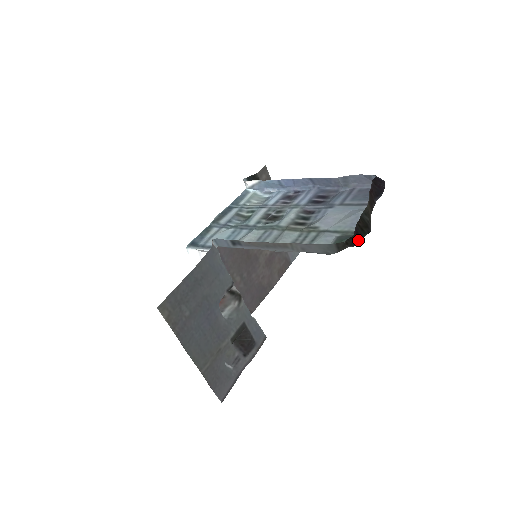
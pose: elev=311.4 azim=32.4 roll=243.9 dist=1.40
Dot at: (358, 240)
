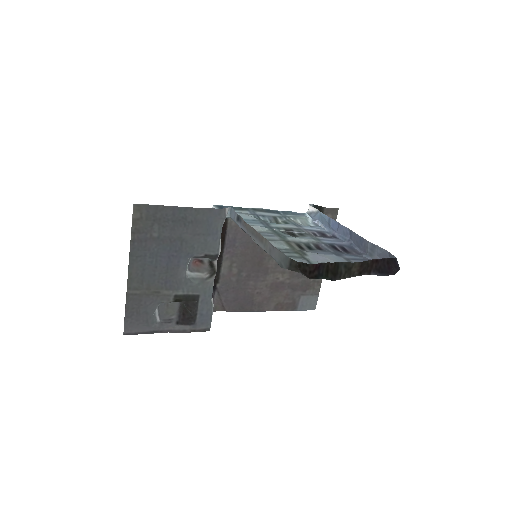
Dot at: (312, 273)
